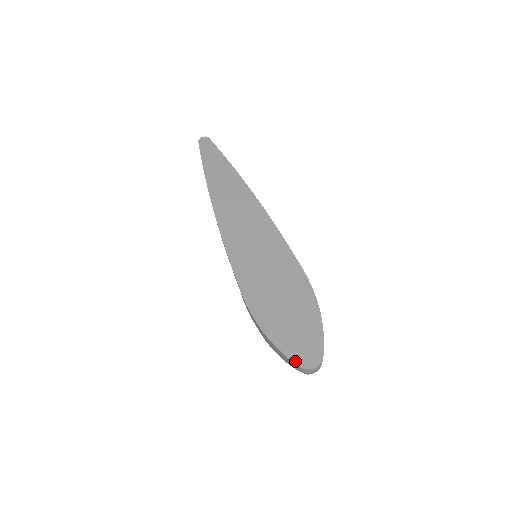
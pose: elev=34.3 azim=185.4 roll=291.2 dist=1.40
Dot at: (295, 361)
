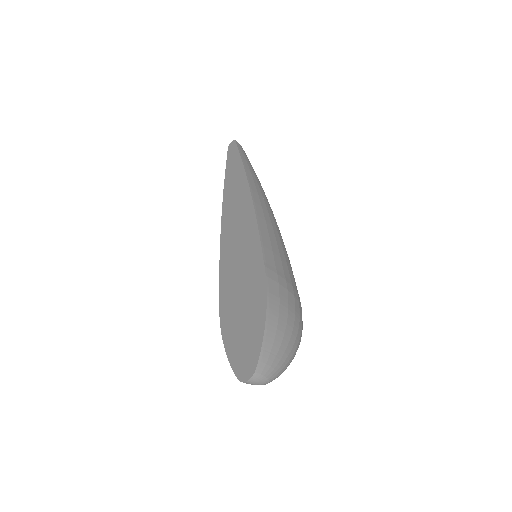
Dot at: (236, 373)
